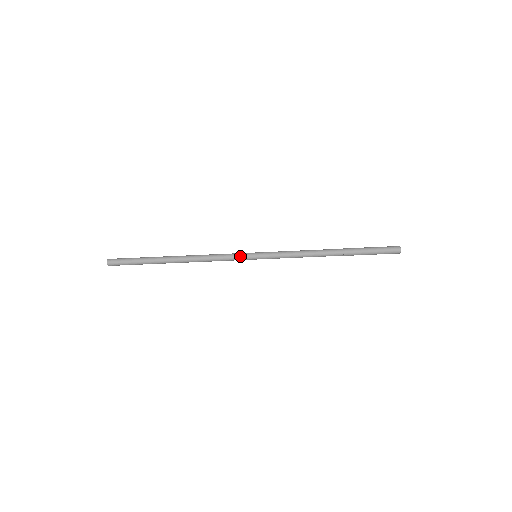
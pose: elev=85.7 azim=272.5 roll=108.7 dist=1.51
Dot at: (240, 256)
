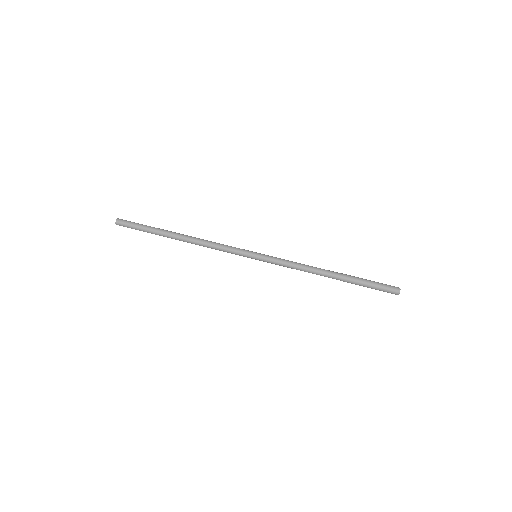
Dot at: (241, 249)
